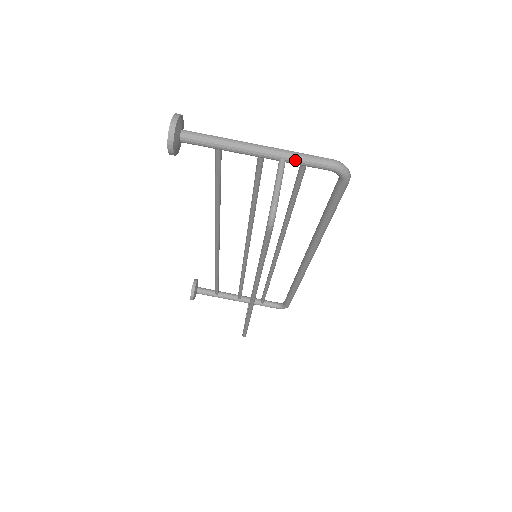
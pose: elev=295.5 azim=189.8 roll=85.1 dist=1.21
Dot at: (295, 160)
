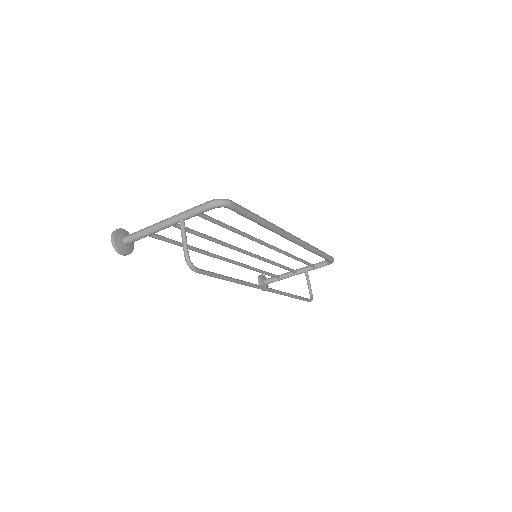
Dot at: (187, 217)
